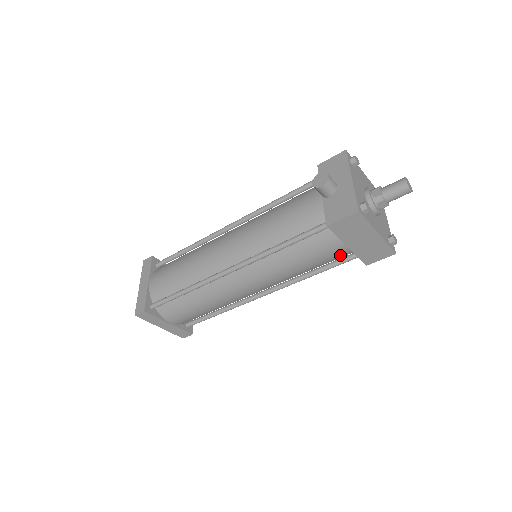
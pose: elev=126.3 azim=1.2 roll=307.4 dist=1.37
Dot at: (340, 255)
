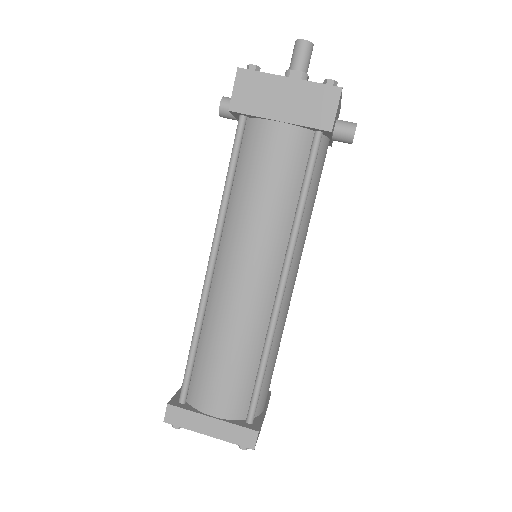
Dot at: (291, 144)
